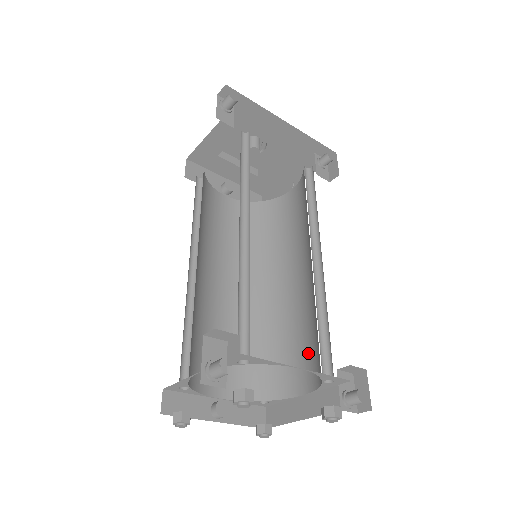
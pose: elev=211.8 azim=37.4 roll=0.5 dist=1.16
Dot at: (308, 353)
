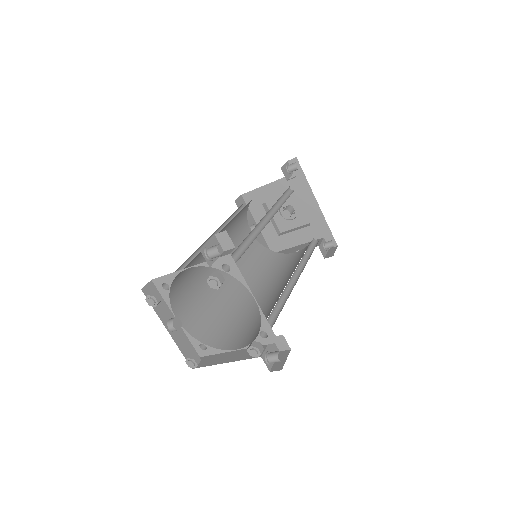
Dot at: (255, 328)
